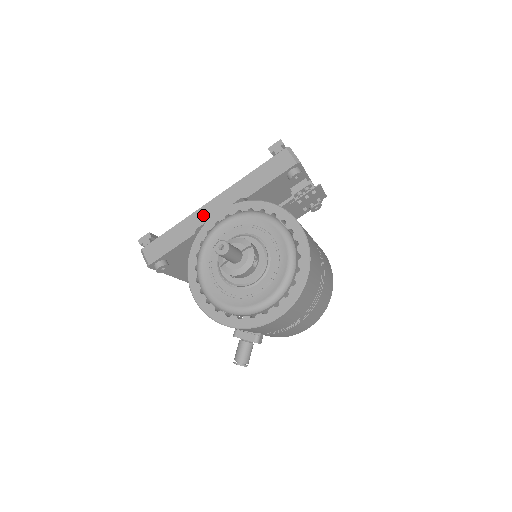
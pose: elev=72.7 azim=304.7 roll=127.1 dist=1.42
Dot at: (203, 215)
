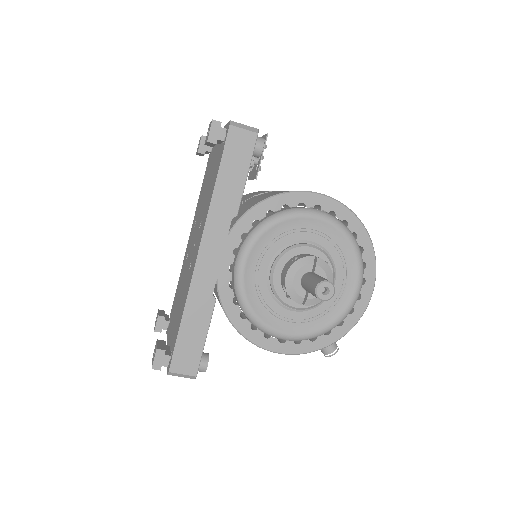
Dot at: (206, 275)
